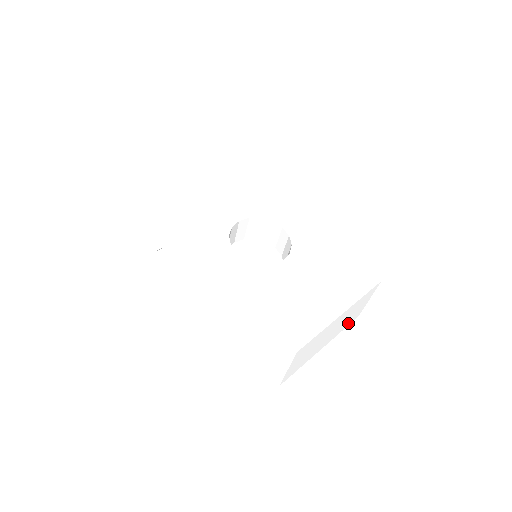
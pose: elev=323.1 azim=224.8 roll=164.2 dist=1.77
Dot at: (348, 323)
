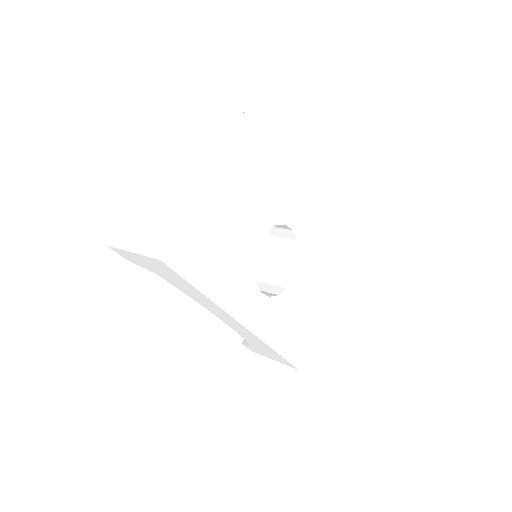
Dot at: occluded
